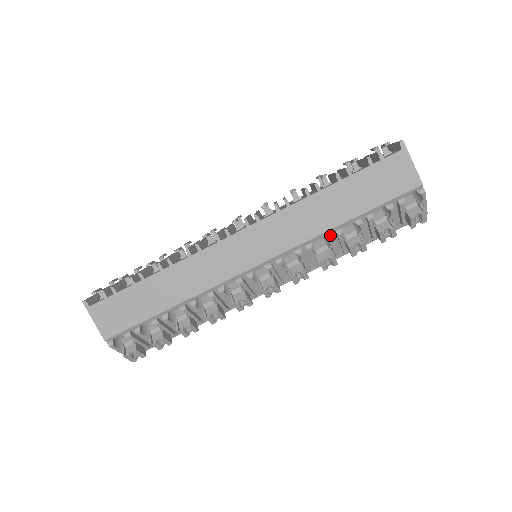
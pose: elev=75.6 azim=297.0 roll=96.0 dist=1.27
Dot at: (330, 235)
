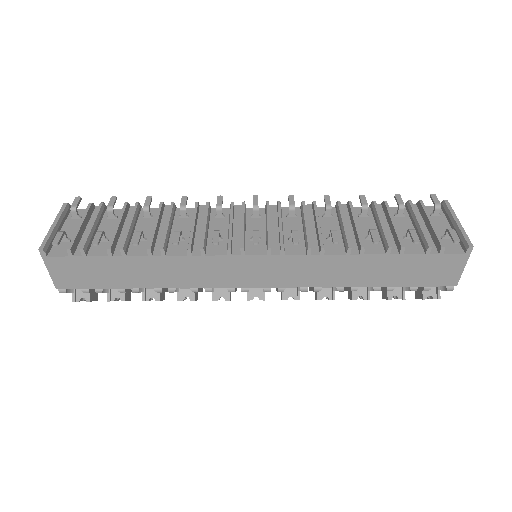
Dot at: occluded
